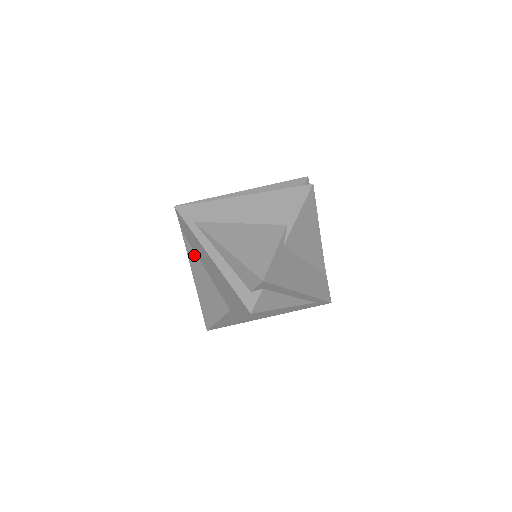
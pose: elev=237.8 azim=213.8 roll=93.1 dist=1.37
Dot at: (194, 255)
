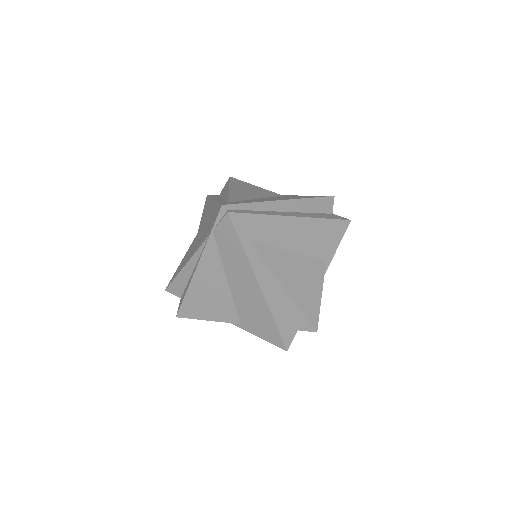
Dot at: (217, 260)
